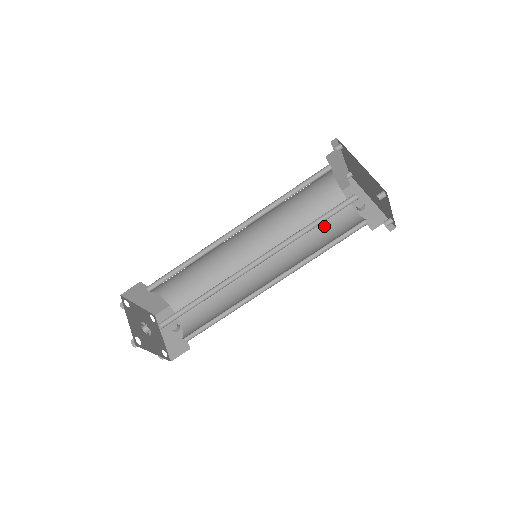
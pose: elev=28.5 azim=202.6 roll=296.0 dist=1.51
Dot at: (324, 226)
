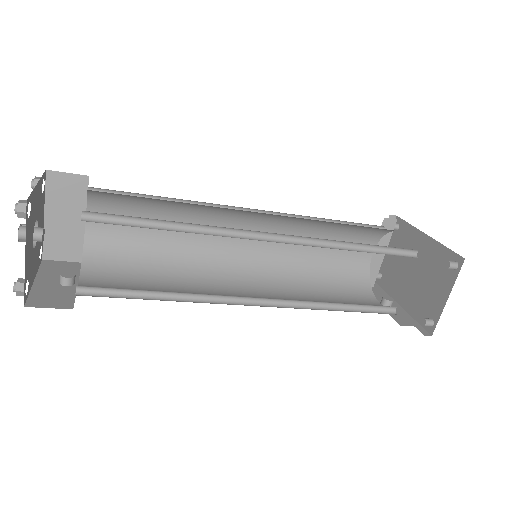
Dot at: (338, 296)
